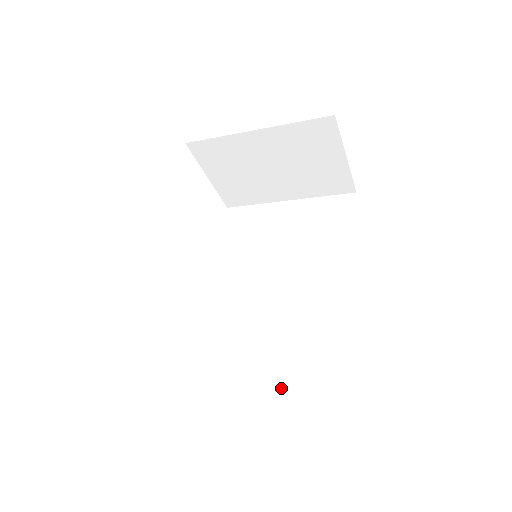
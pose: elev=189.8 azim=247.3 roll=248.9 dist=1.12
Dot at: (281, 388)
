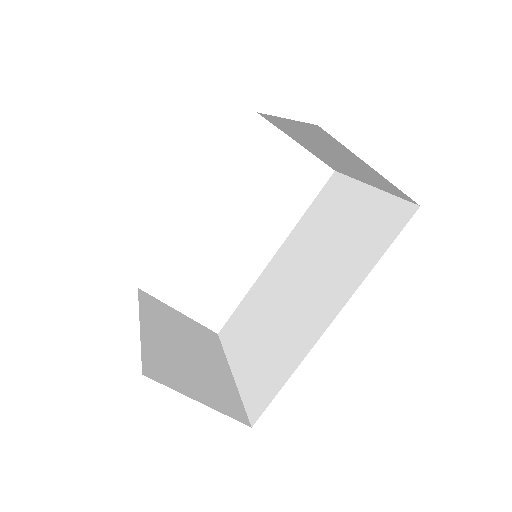
Dot at: (242, 379)
